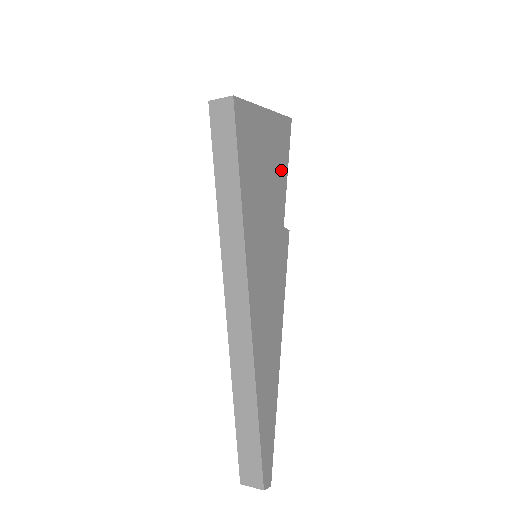
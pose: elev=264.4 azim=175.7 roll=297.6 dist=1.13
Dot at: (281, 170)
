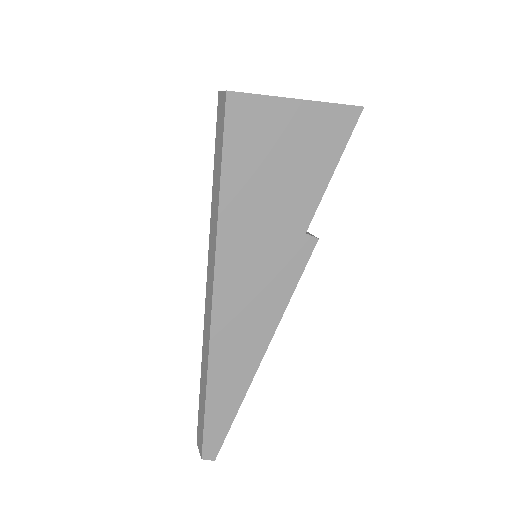
Dot at: (318, 170)
